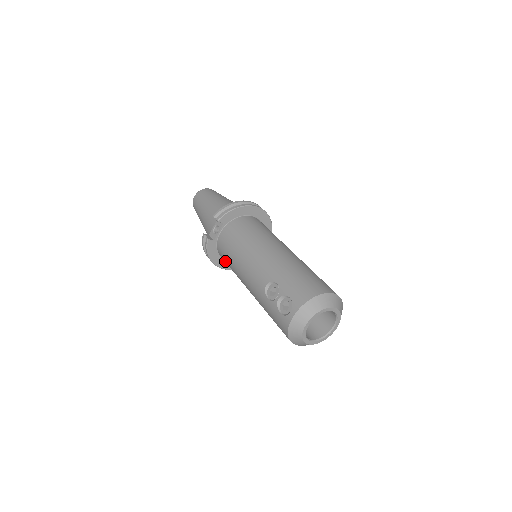
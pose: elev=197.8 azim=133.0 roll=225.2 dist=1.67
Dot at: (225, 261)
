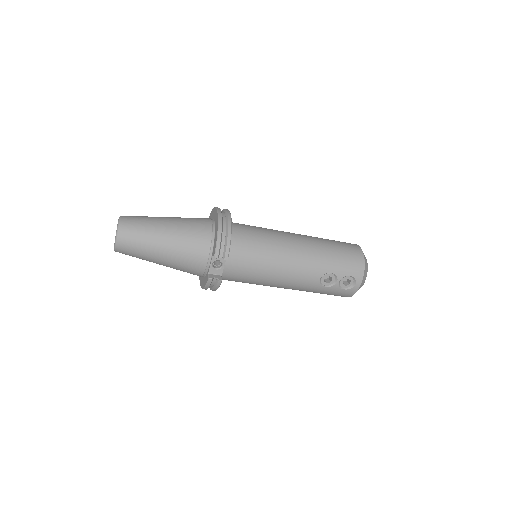
Dot at: occluded
